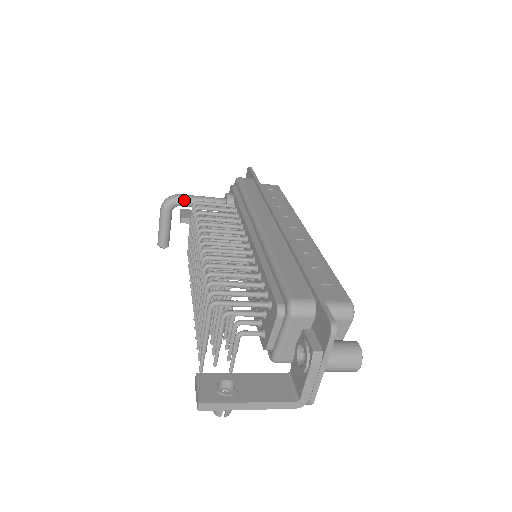
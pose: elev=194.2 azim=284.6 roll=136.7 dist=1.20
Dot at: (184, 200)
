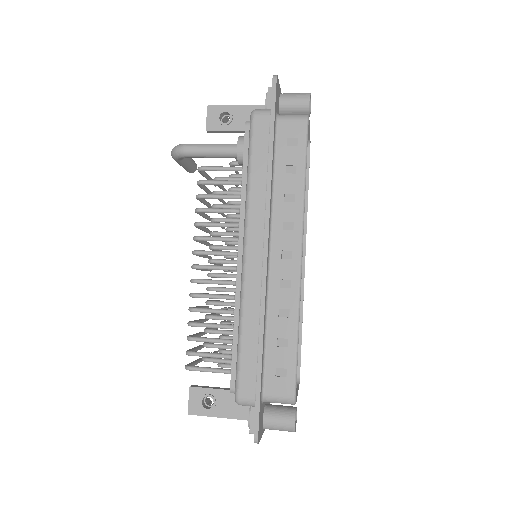
Dot at: (190, 156)
